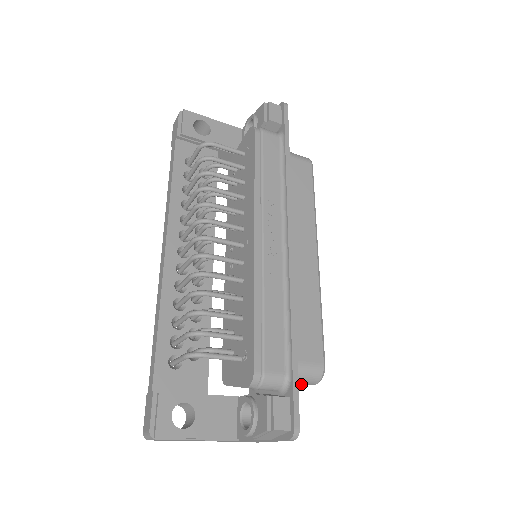
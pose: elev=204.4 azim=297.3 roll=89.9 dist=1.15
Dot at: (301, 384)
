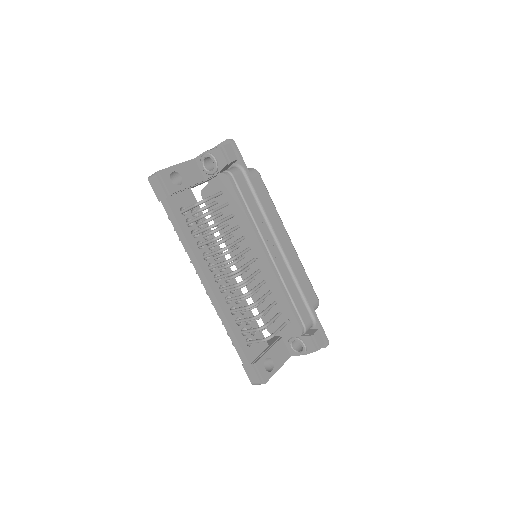
Dot at: occluded
